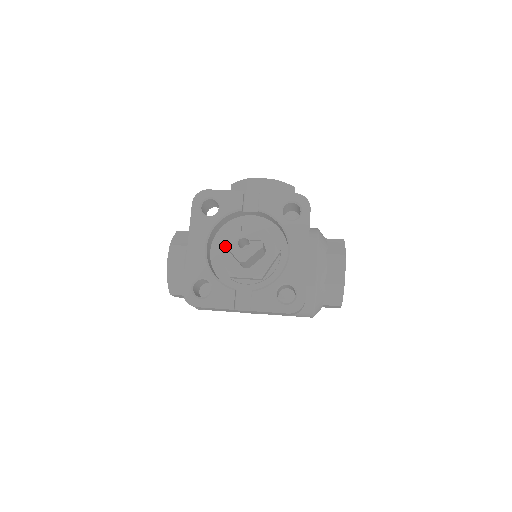
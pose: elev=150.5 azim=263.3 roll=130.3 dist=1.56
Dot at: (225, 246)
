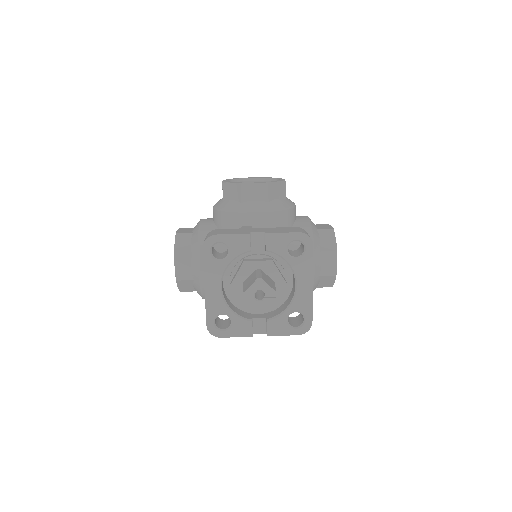
Dot at: (243, 296)
